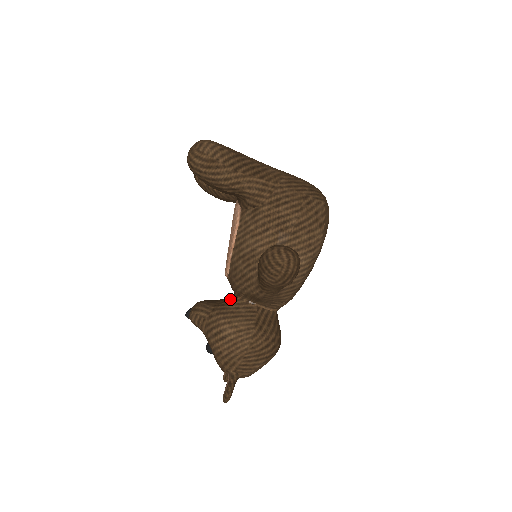
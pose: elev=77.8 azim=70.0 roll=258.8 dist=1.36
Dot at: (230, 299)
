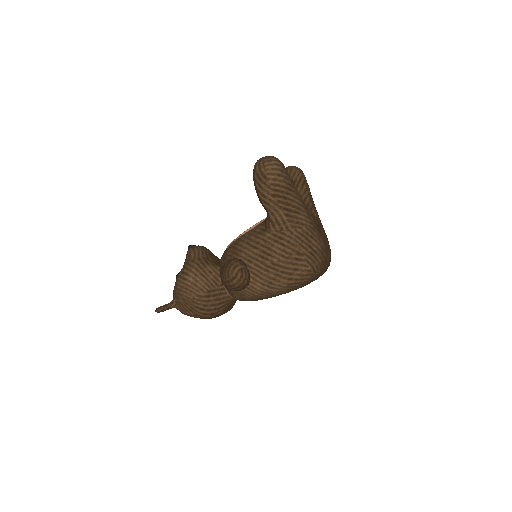
Dot at: (216, 263)
